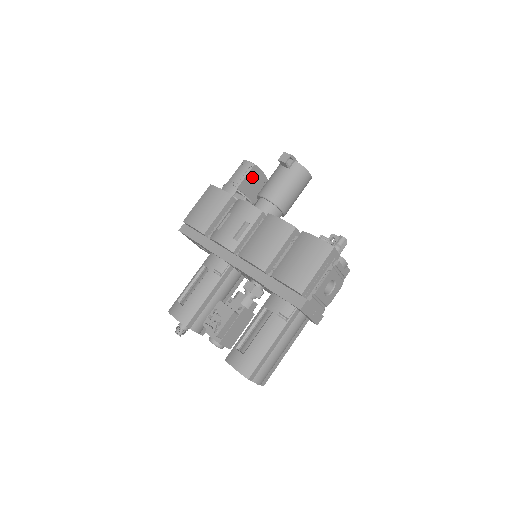
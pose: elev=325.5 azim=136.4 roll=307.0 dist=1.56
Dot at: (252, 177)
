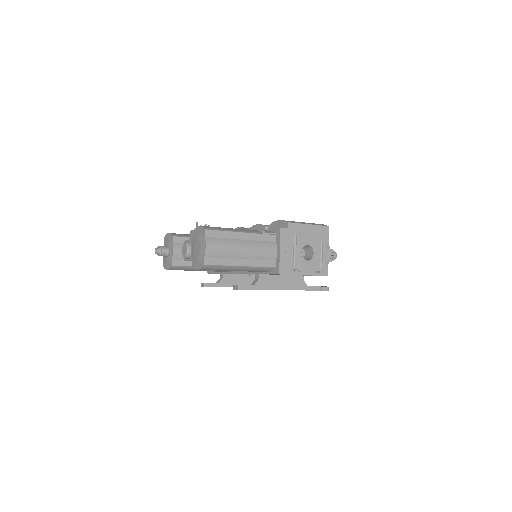
Dot at: occluded
